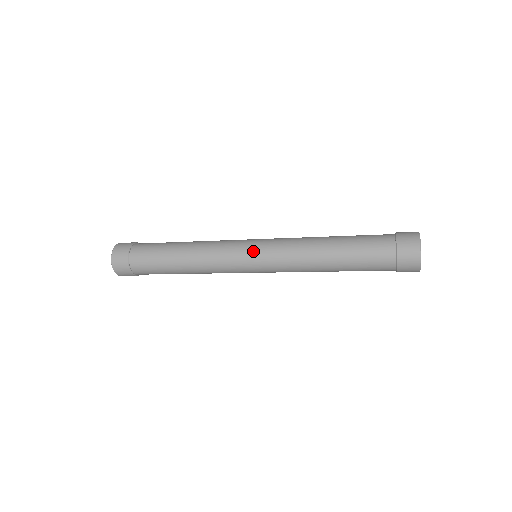
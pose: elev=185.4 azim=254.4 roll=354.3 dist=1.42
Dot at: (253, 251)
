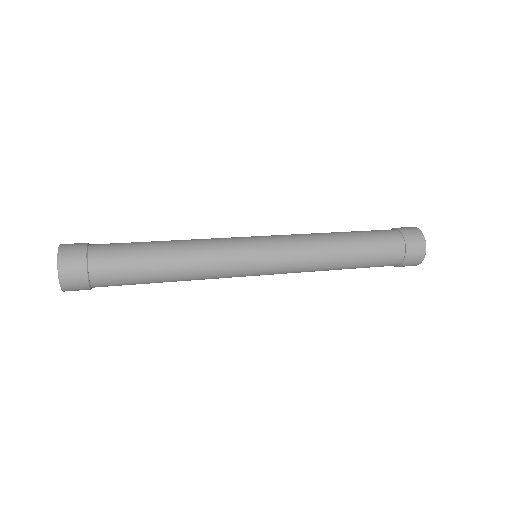
Dot at: (262, 273)
